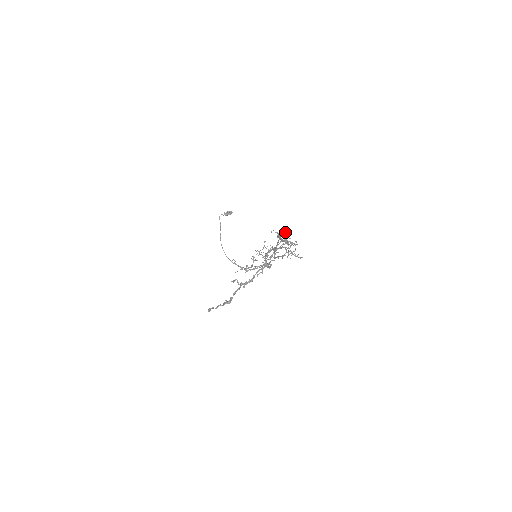
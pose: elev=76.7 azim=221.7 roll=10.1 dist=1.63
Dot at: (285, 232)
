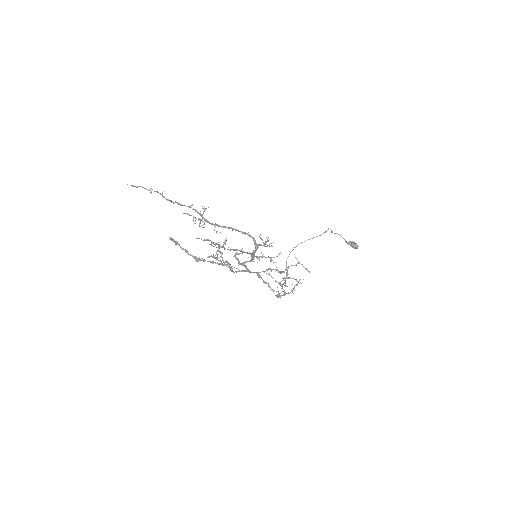
Dot at: occluded
